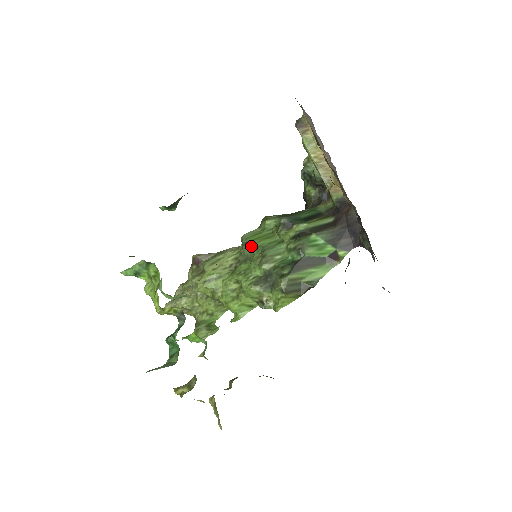
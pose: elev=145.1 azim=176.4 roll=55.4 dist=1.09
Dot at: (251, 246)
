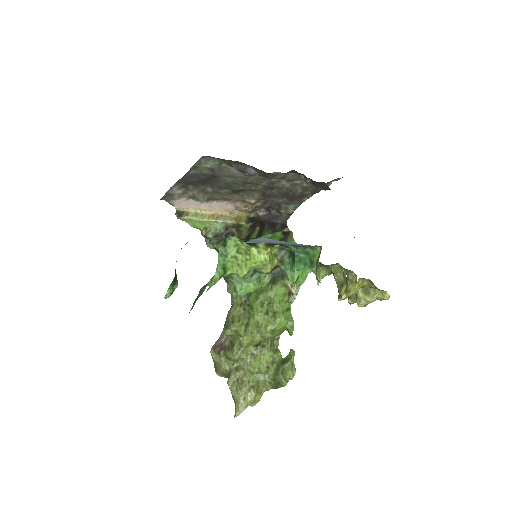
Dot at: occluded
